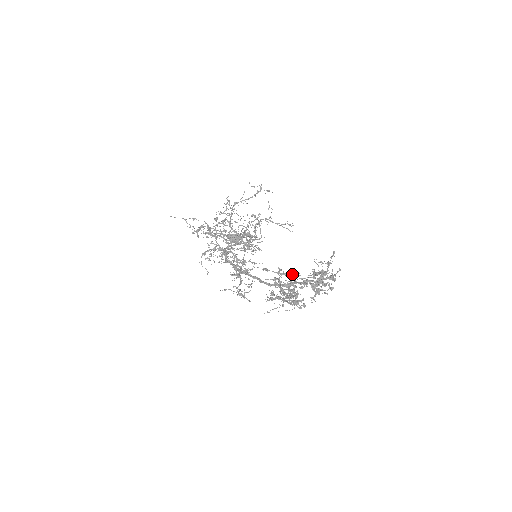
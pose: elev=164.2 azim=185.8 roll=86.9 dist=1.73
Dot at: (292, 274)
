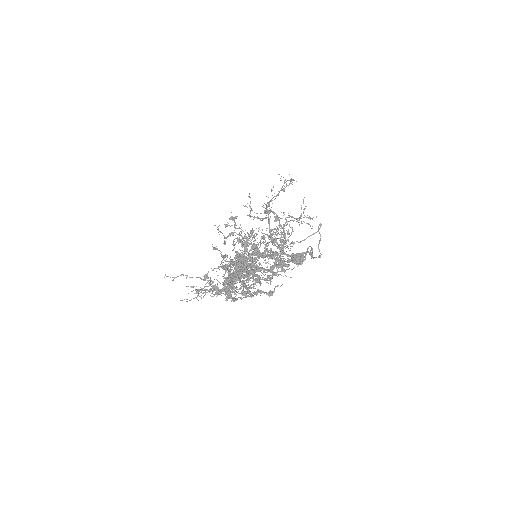
Dot at: occluded
